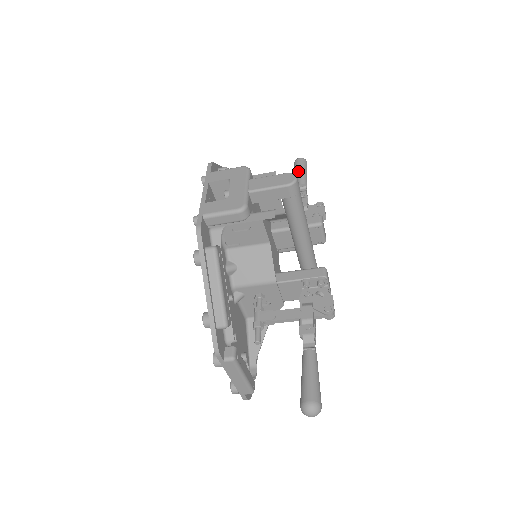
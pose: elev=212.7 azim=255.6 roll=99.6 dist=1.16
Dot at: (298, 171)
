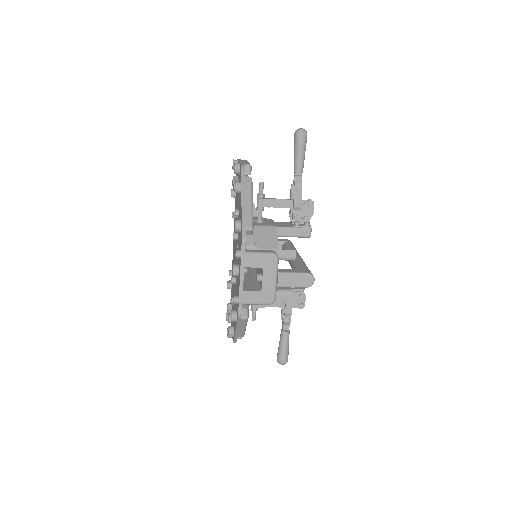
Dot at: (298, 153)
